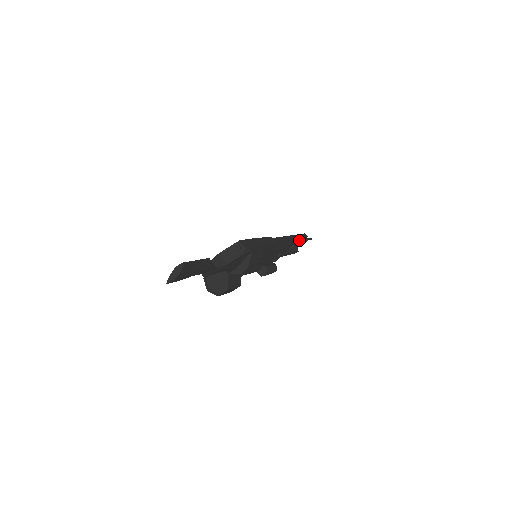
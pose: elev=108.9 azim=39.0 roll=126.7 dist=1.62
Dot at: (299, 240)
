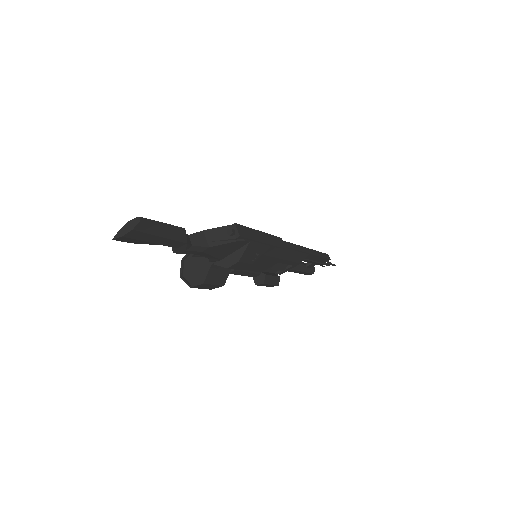
Dot at: (318, 259)
